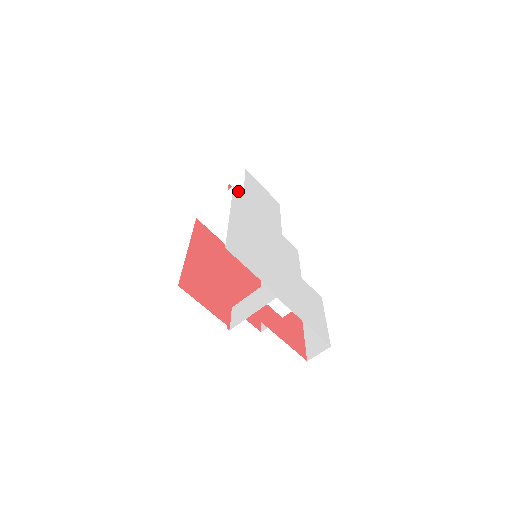
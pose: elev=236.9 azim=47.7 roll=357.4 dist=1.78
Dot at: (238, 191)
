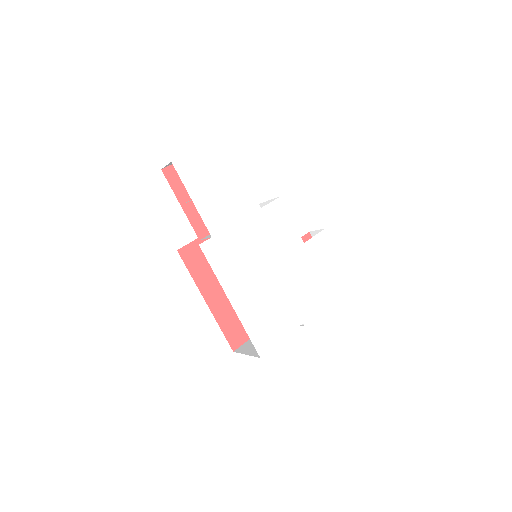
Dot at: (206, 242)
